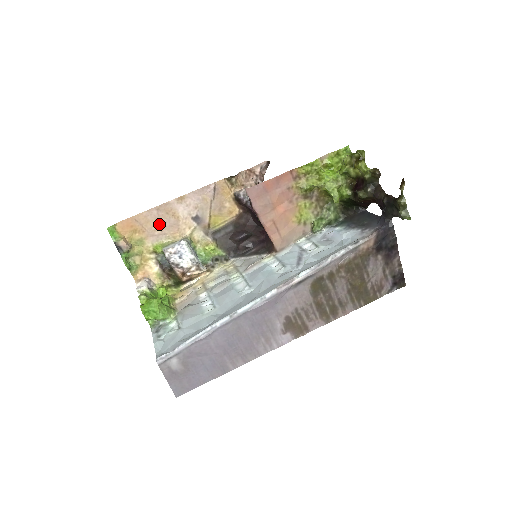
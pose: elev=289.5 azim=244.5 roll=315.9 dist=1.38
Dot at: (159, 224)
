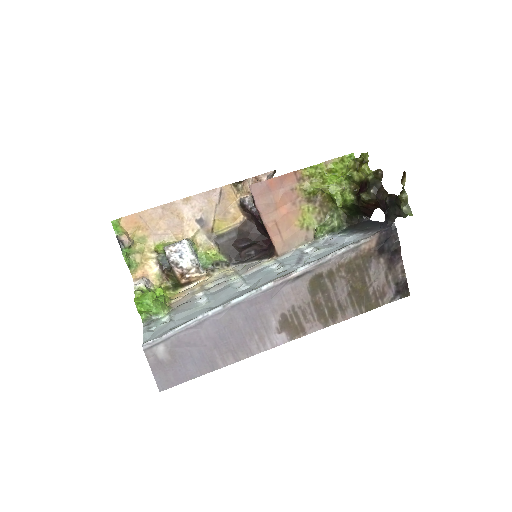
Dot at: (163, 223)
